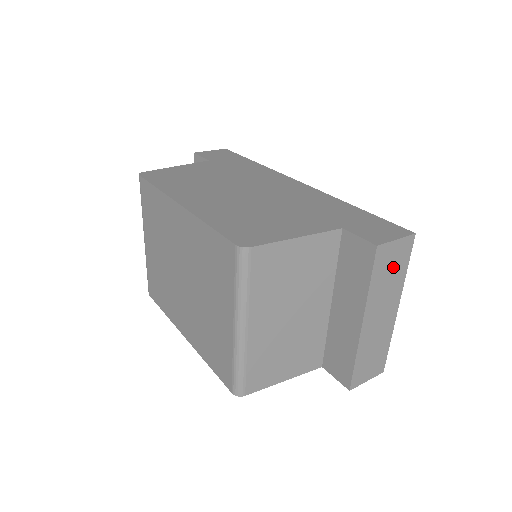
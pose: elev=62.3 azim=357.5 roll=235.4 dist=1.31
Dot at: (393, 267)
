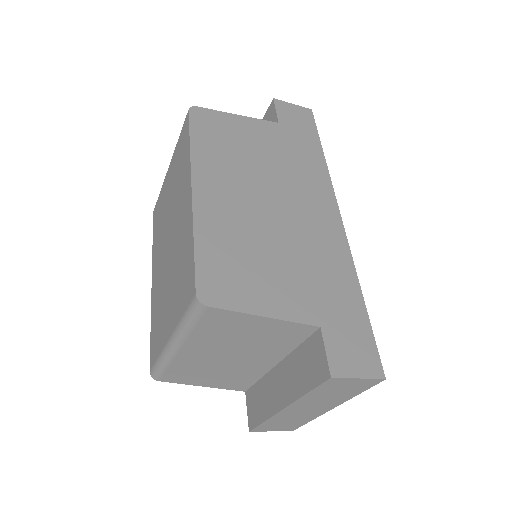
Dot at: (343, 390)
